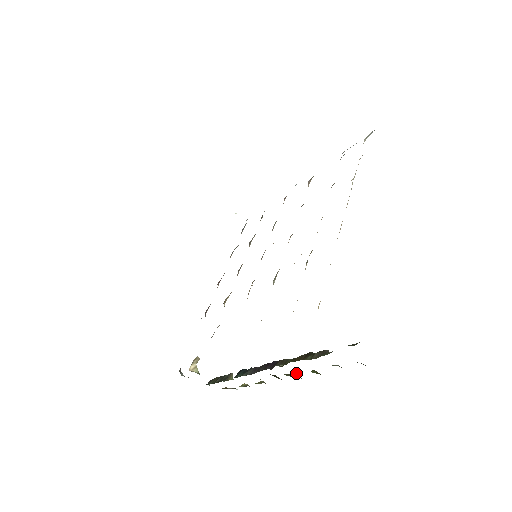
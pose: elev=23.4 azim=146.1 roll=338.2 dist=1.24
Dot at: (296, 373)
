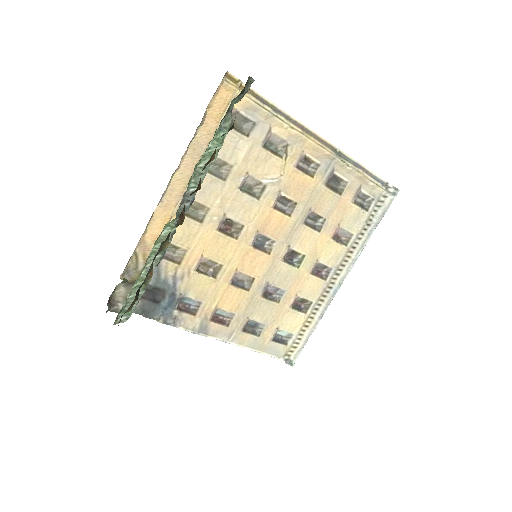
Dot at: occluded
